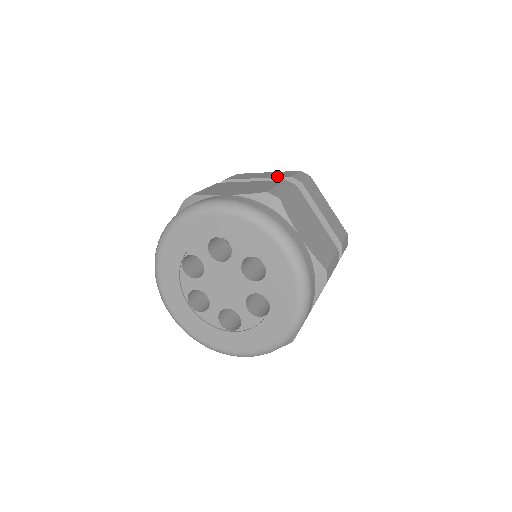
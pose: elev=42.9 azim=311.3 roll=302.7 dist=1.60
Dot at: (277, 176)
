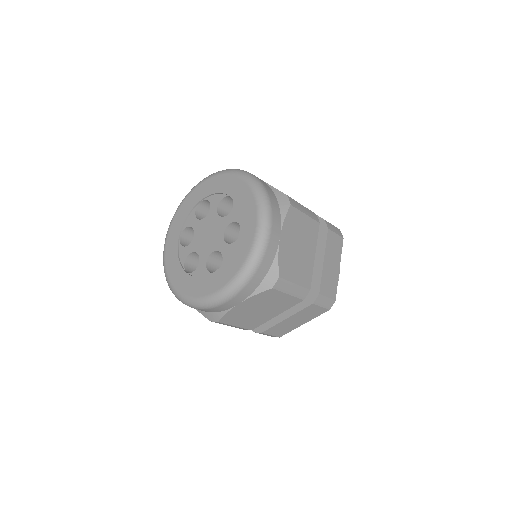
Dot at: occluded
